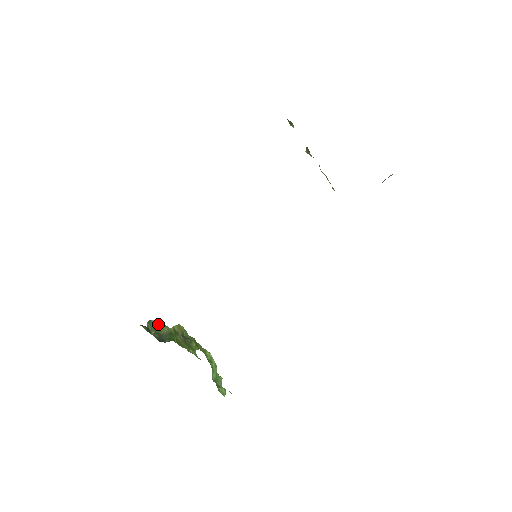
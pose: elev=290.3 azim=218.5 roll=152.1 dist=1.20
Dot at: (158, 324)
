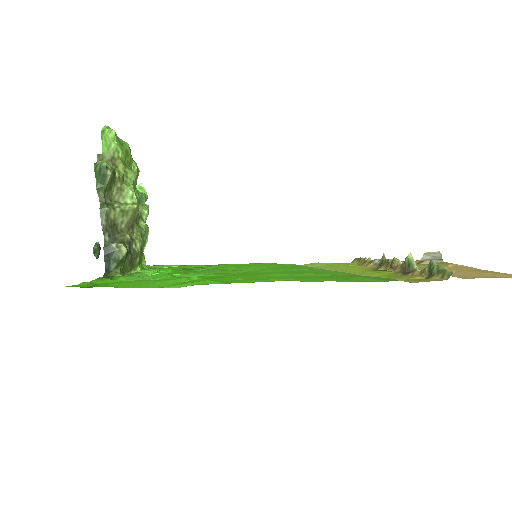
Dot at: (112, 179)
